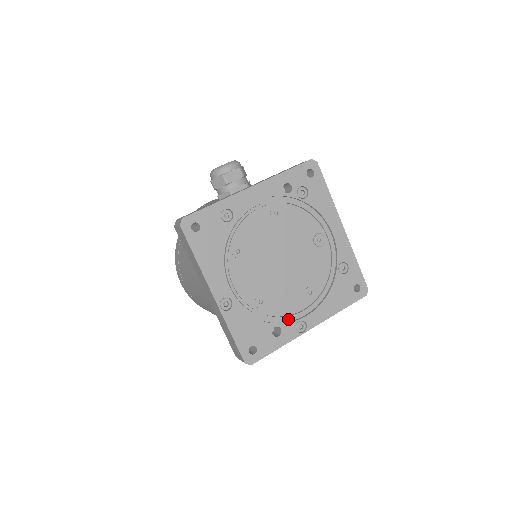
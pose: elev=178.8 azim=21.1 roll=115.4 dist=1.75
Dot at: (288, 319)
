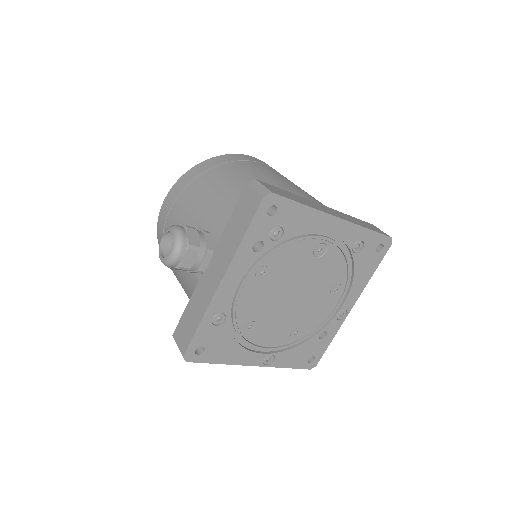
Dot at: (327, 319)
